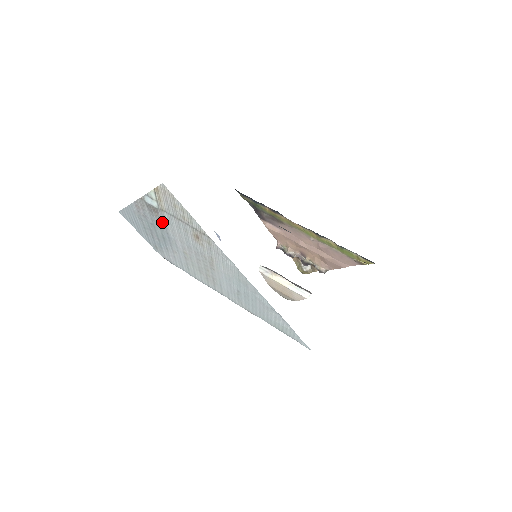
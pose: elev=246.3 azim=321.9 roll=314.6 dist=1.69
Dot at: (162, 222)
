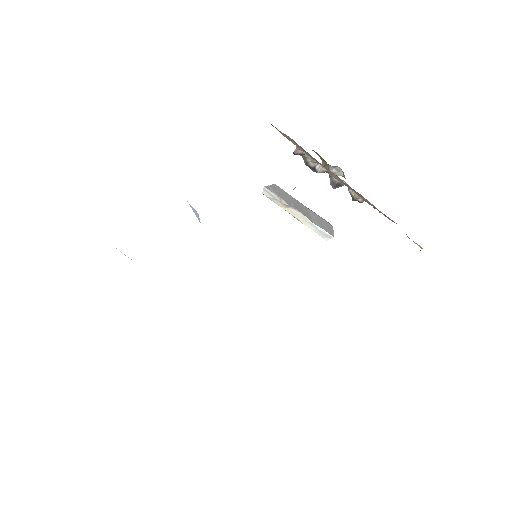
Dot at: occluded
